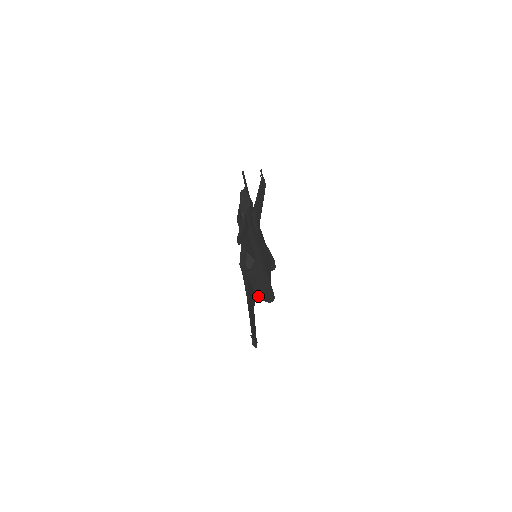
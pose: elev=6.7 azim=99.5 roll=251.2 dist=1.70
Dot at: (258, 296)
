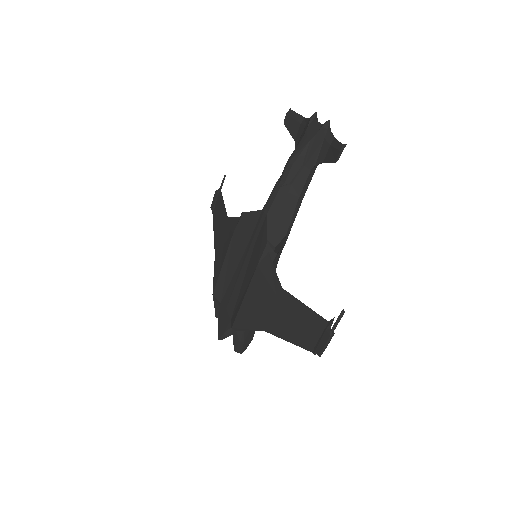
Dot at: occluded
